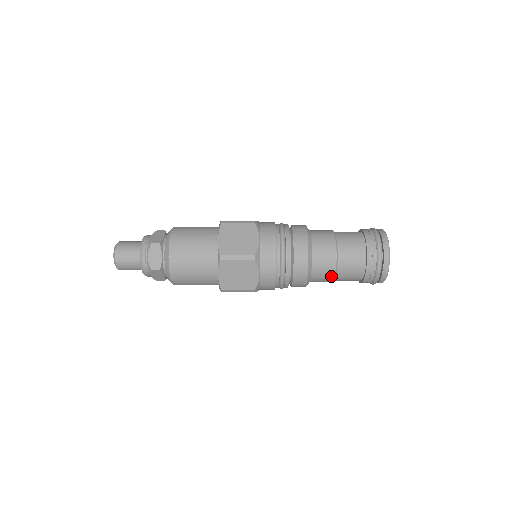
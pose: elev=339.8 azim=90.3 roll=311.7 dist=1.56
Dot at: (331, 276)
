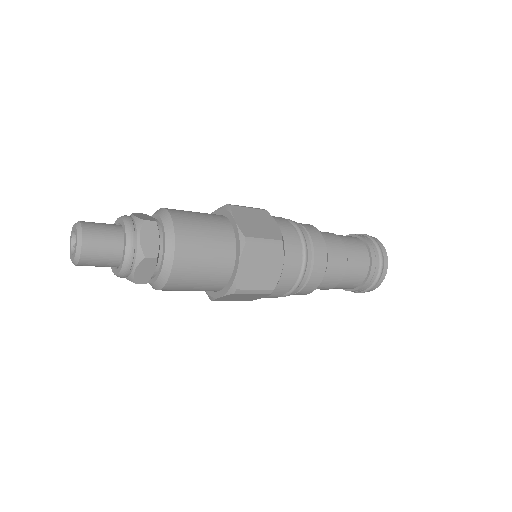
Dot at: (340, 277)
